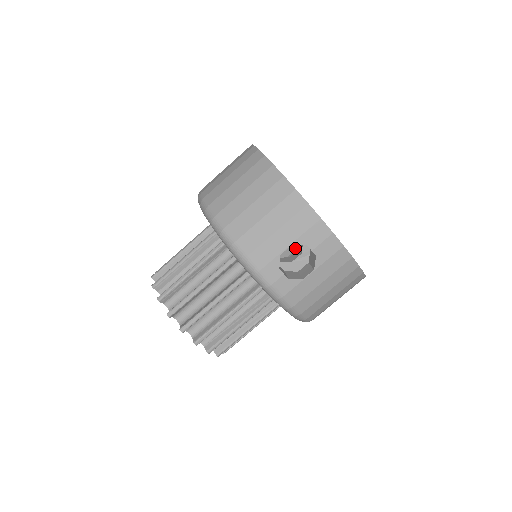
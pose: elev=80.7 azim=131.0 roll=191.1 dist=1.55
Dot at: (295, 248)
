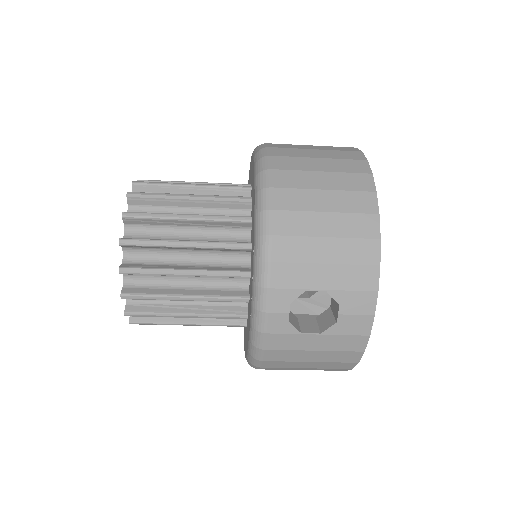
Dot at: occluded
